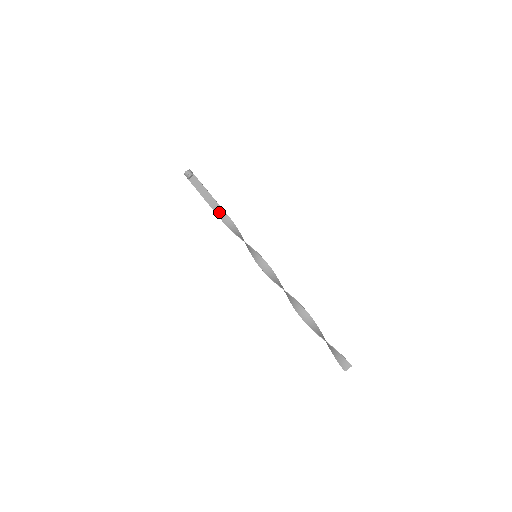
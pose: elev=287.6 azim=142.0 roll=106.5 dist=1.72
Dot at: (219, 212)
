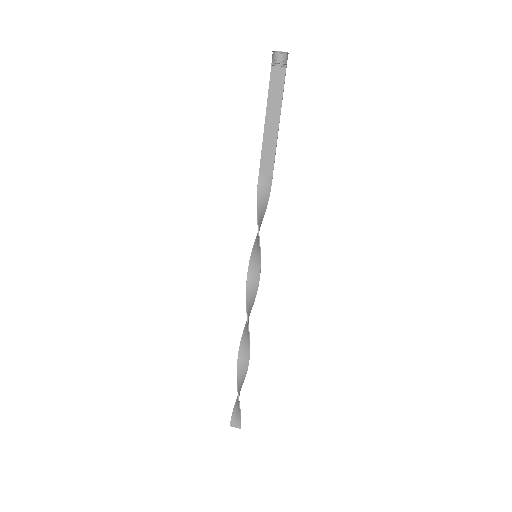
Dot at: (266, 159)
